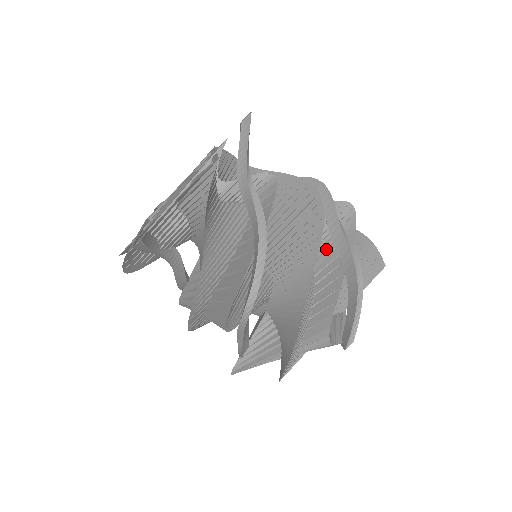
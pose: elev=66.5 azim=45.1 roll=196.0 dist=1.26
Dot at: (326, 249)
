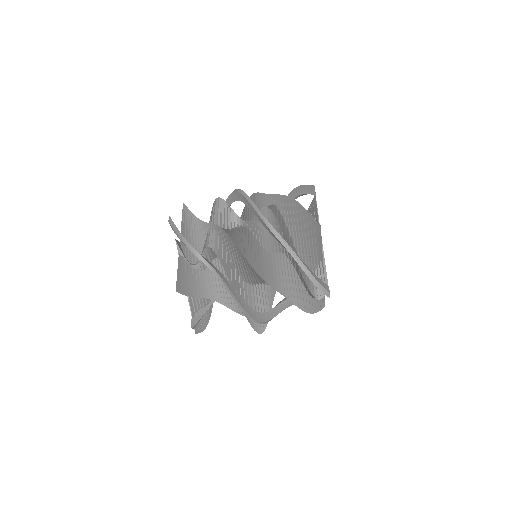
Dot at: occluded
